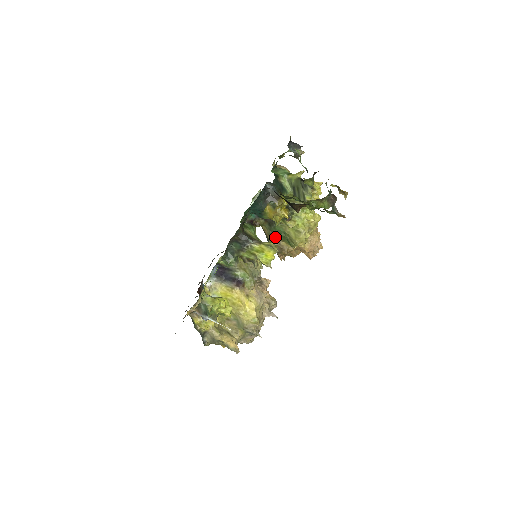
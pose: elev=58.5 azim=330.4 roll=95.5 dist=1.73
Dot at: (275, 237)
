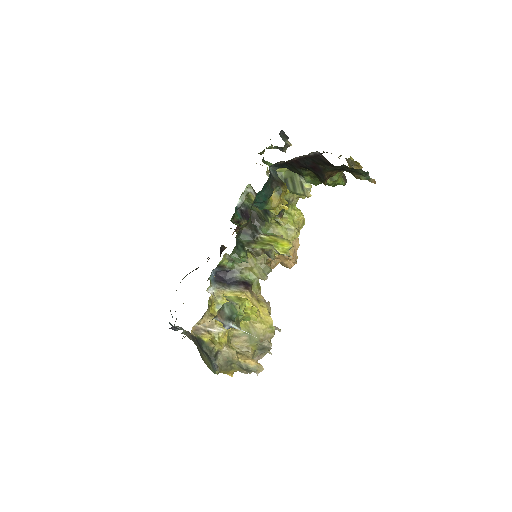
Dot at: occluded
